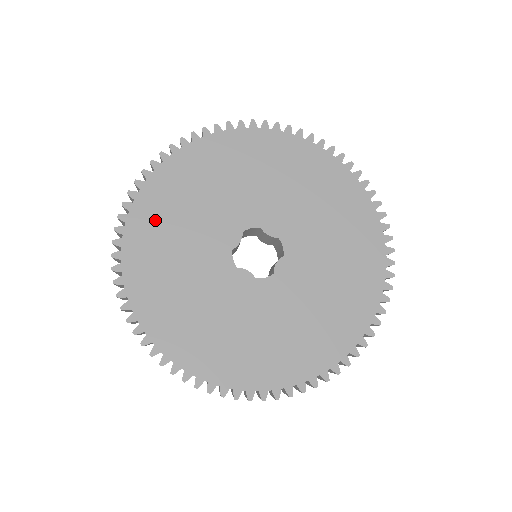
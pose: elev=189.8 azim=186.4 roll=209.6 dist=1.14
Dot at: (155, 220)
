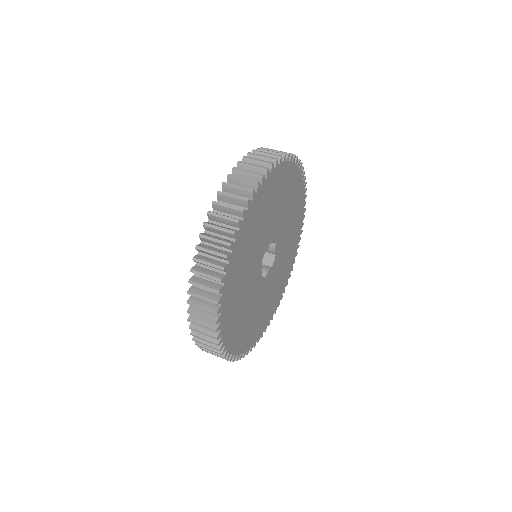
Dot at: (234, 327)
